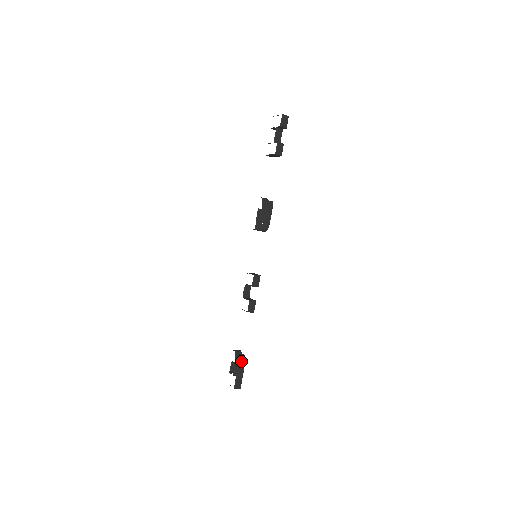
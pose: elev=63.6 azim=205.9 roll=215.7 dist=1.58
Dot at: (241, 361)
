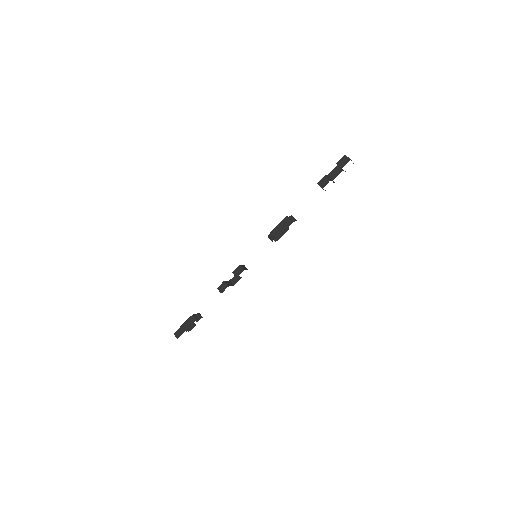
Dot at: (191, 320)
